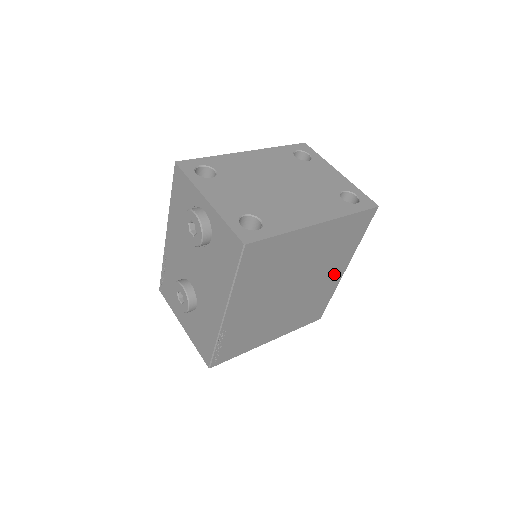
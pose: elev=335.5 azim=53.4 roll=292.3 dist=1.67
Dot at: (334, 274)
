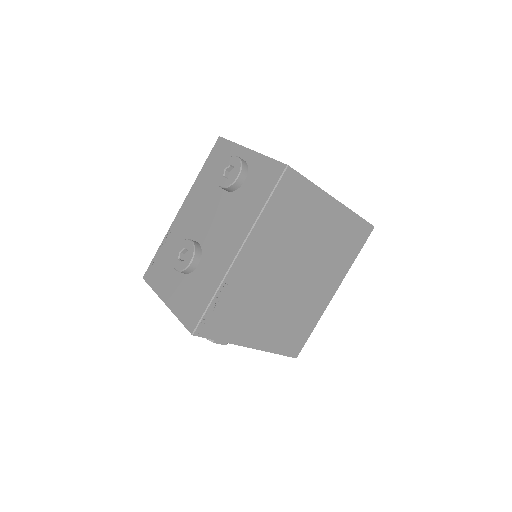
Dot at: (326, 291)
